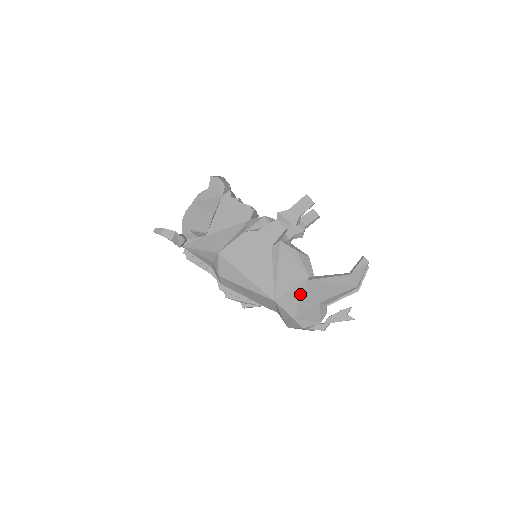
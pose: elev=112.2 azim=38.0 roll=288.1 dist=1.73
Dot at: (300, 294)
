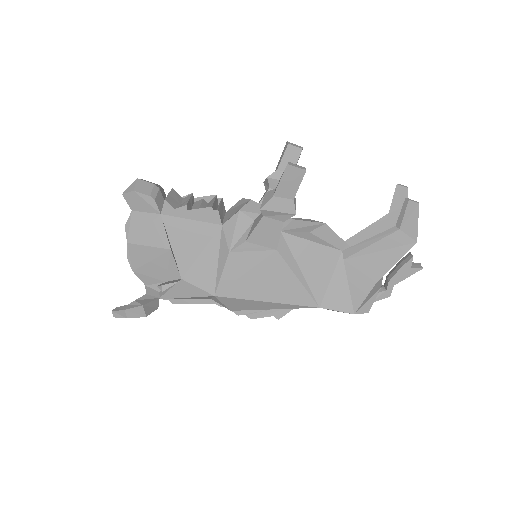
Dot at: (344, 280)
